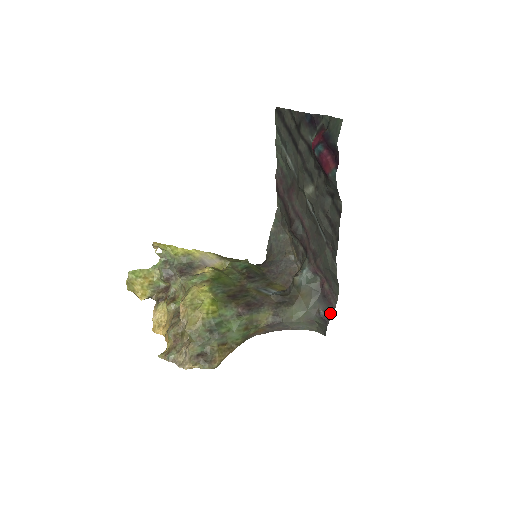
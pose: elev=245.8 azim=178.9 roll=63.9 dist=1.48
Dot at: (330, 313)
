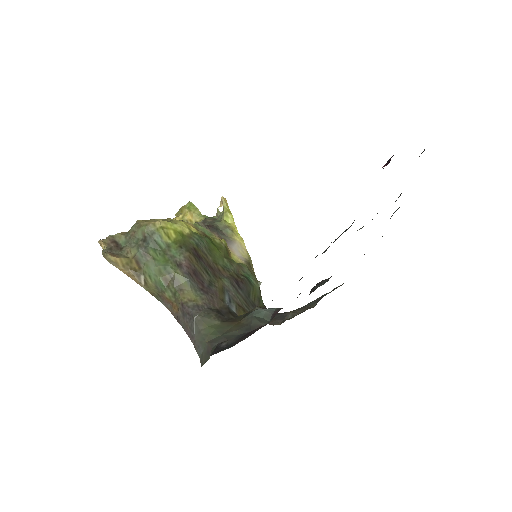
Dot at: (226, 348)
